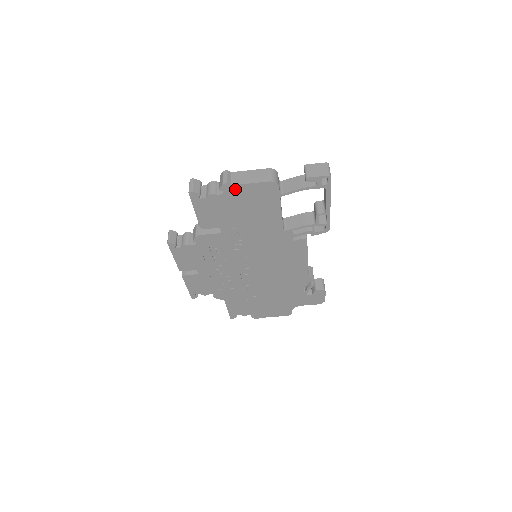
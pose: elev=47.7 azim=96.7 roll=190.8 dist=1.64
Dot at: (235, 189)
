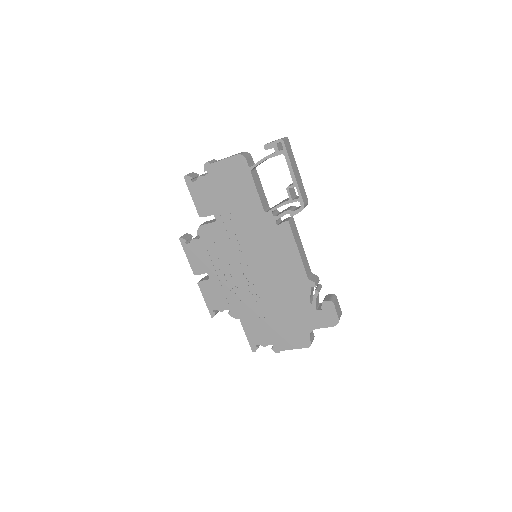
Dot at: (215, 167)
